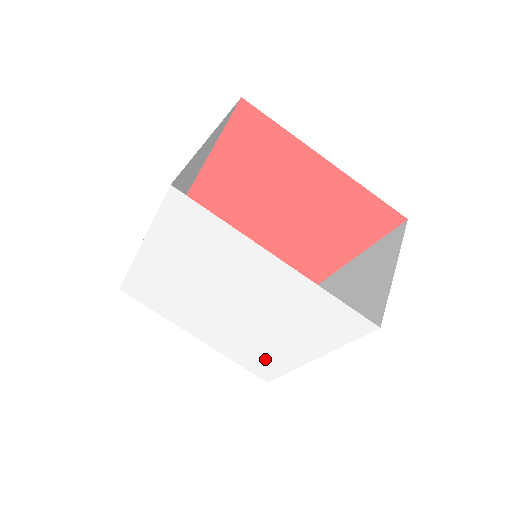
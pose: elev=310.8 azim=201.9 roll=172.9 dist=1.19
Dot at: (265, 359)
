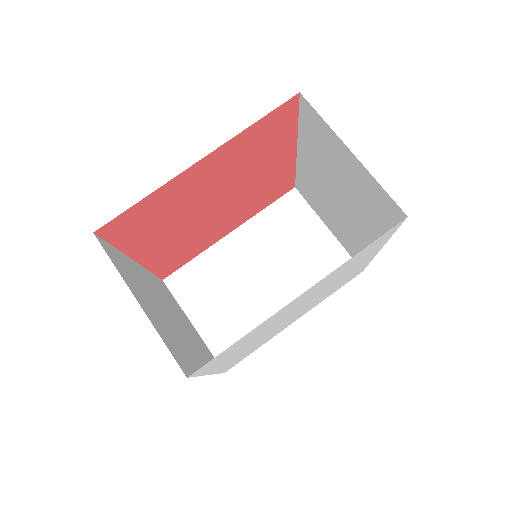
Dot at: occluded
